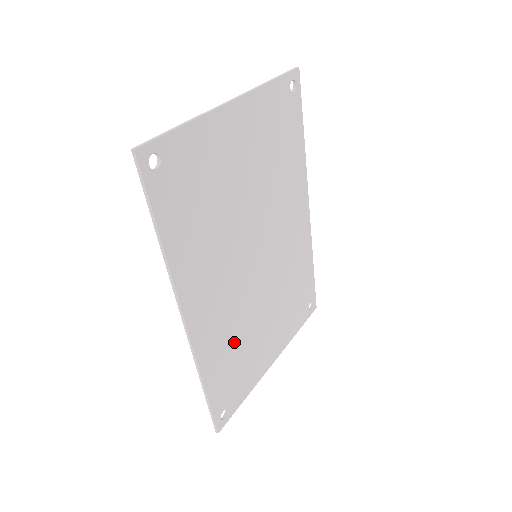
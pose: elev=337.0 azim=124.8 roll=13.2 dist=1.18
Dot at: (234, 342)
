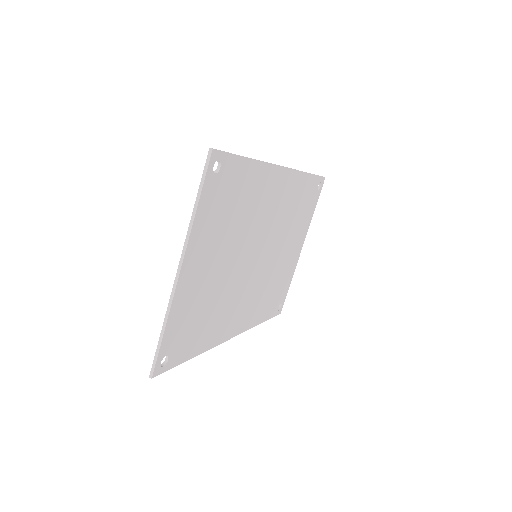
Dot at: (267, 292)
